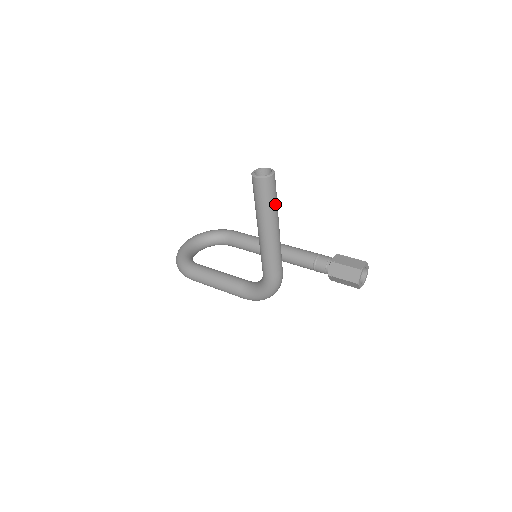
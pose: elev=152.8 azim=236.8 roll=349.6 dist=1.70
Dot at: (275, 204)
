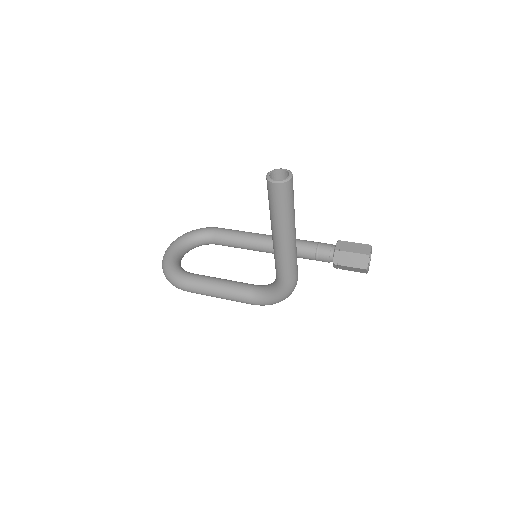
Dot at: (293, 207)
